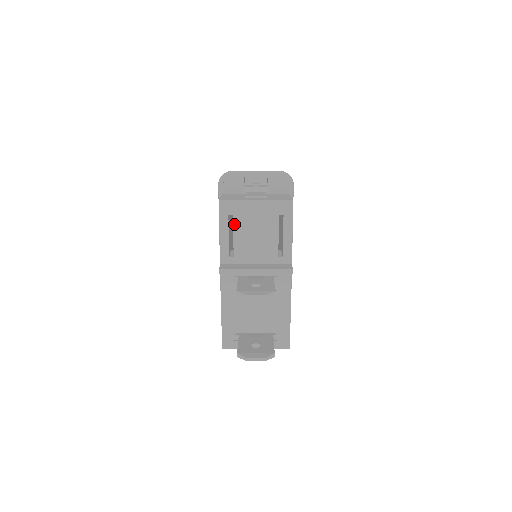
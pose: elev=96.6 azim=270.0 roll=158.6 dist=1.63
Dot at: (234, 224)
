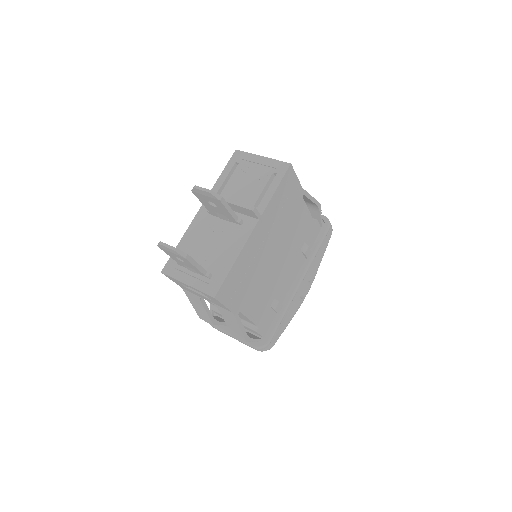
Dot at: (236, 170)
